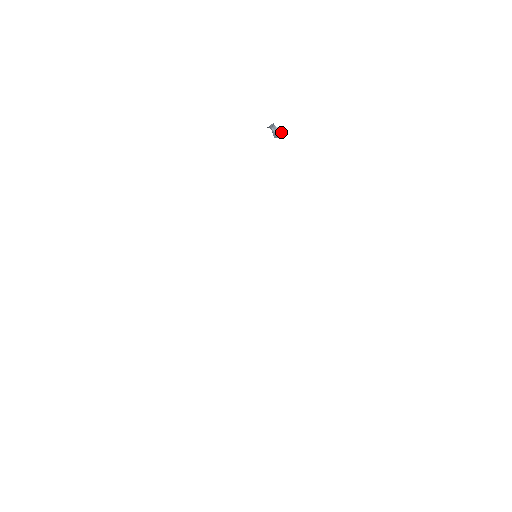
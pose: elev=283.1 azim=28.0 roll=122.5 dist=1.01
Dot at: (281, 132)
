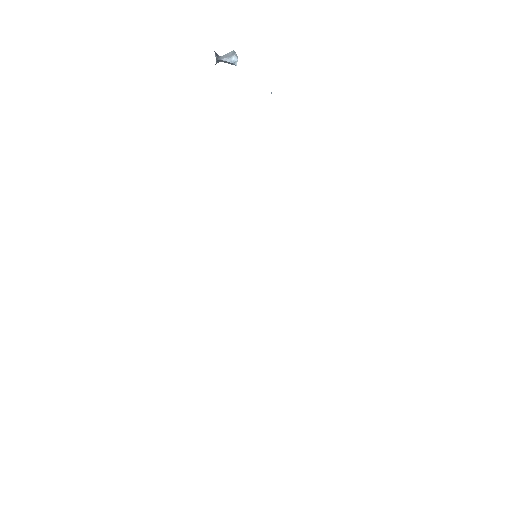
Dot at: (233, 59)
